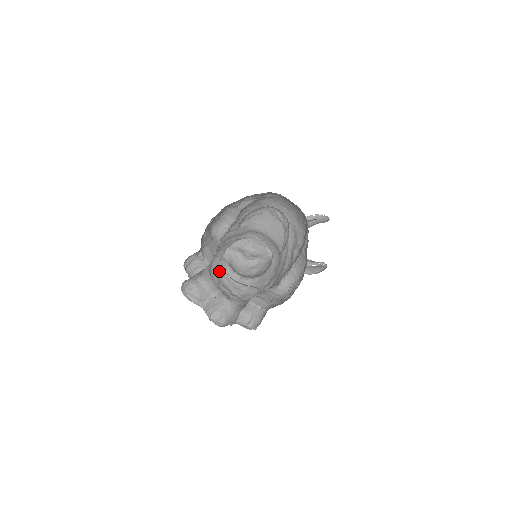
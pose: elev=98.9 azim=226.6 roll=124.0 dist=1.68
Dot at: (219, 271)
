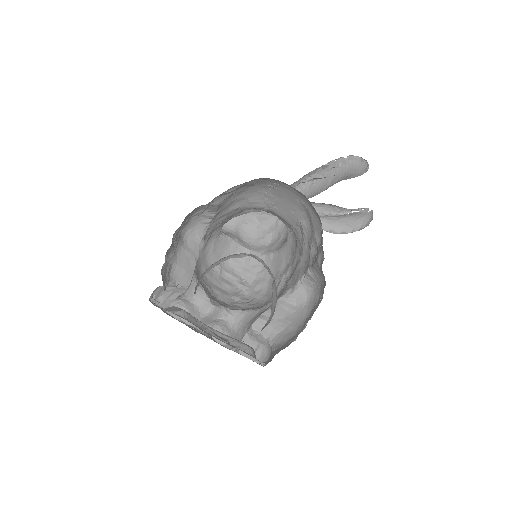
Dot at: (219, 252)
